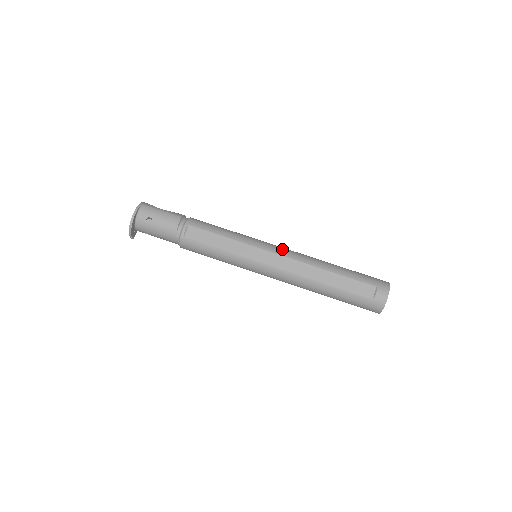
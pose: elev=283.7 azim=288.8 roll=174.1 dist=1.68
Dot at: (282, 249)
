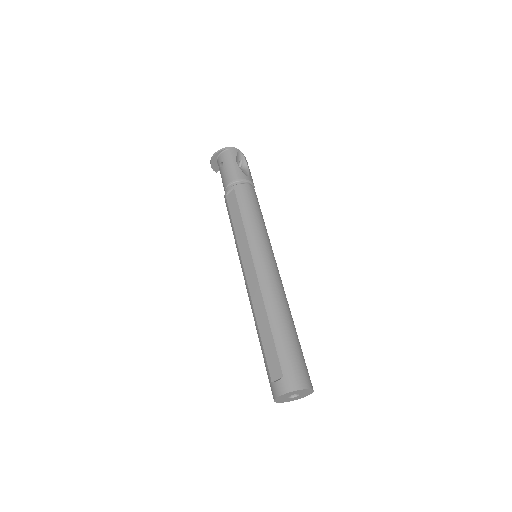
Dot at: (265, 267)
